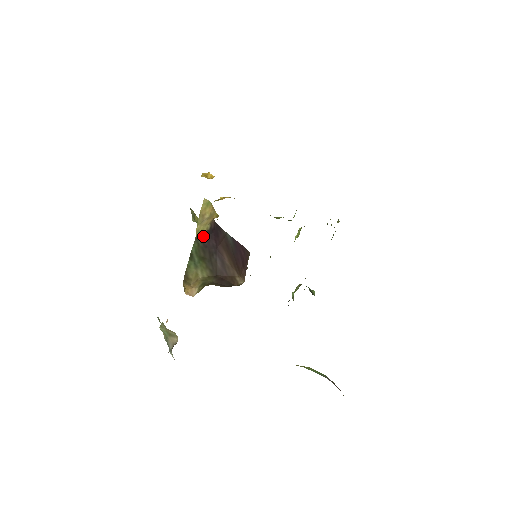
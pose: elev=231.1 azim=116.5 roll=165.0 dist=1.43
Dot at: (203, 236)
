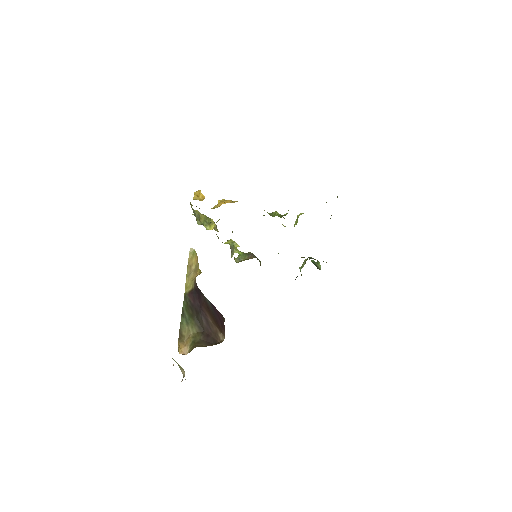
Dot at: (190, 295)
